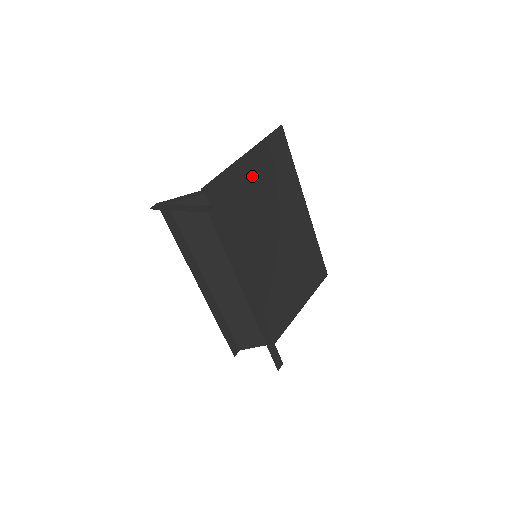
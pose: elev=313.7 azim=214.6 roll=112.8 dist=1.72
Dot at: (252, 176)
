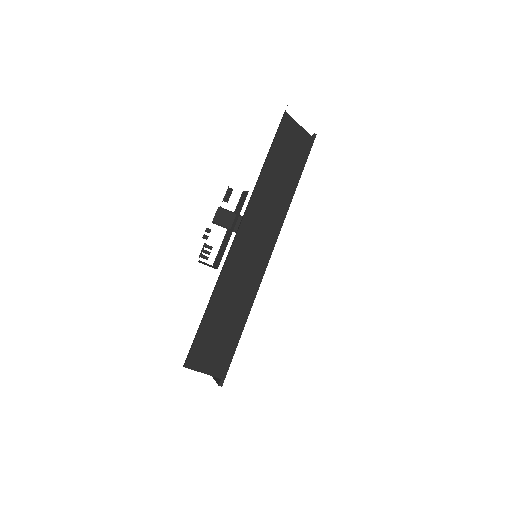
Dot at: occluded
